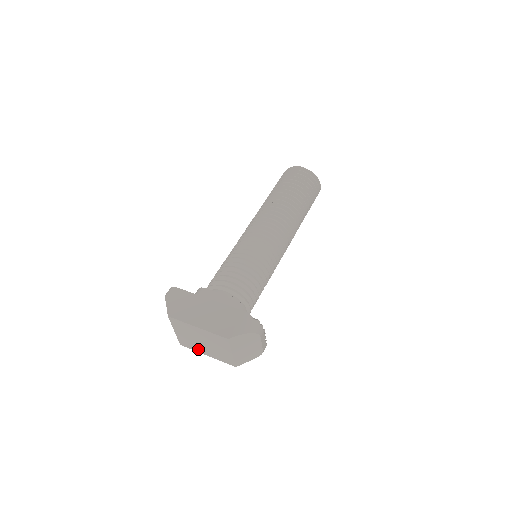
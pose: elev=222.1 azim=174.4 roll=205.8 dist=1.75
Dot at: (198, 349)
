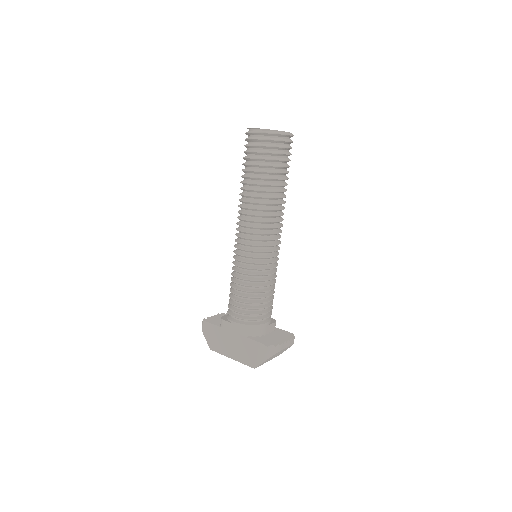
Dot at: occluded
